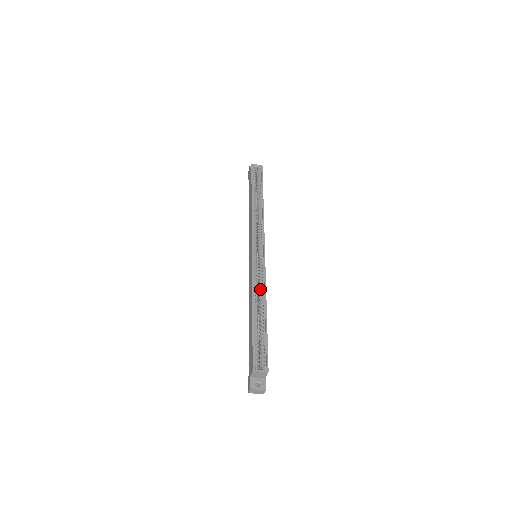
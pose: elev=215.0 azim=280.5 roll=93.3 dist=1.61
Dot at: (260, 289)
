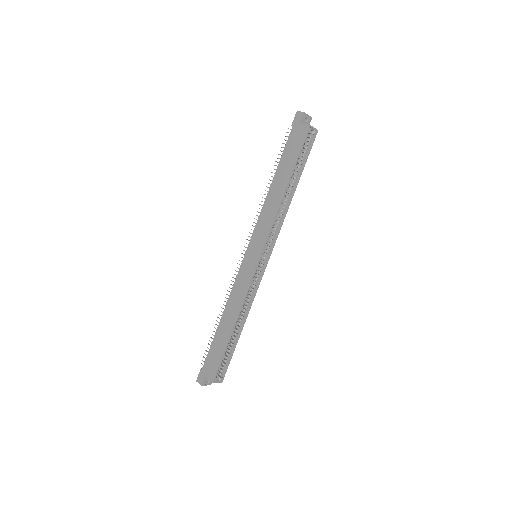
Dot at: (246, 303)
